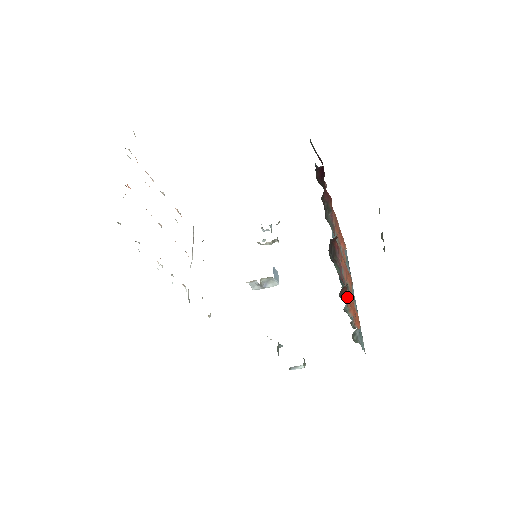
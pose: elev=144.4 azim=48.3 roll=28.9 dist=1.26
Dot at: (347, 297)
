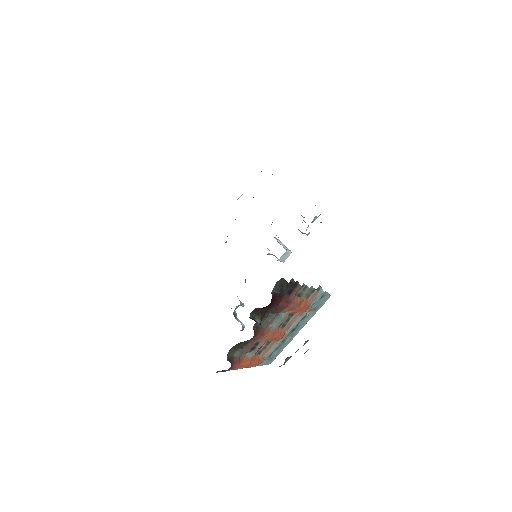
Dot at: (233, 368)
